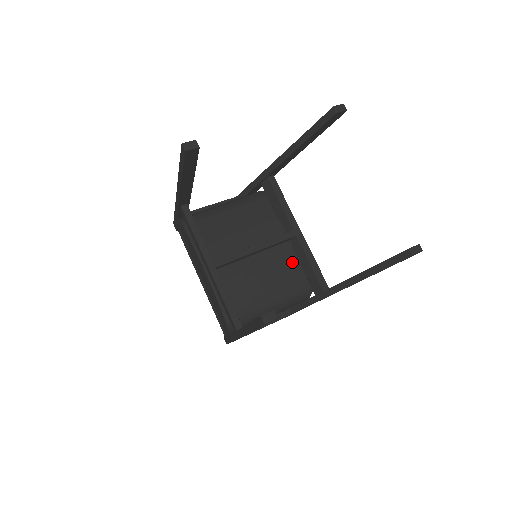
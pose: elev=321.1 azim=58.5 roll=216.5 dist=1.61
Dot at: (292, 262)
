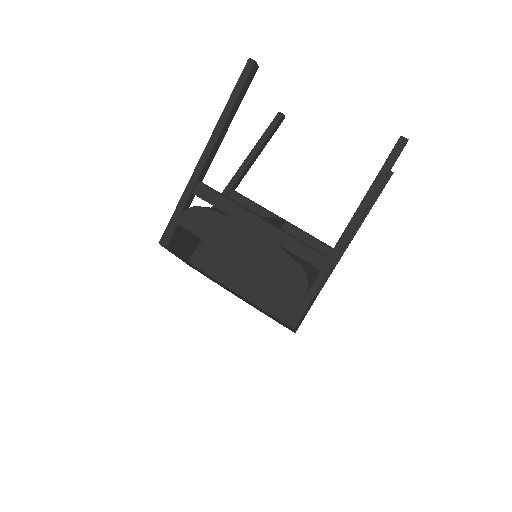
Dot at: occluded
